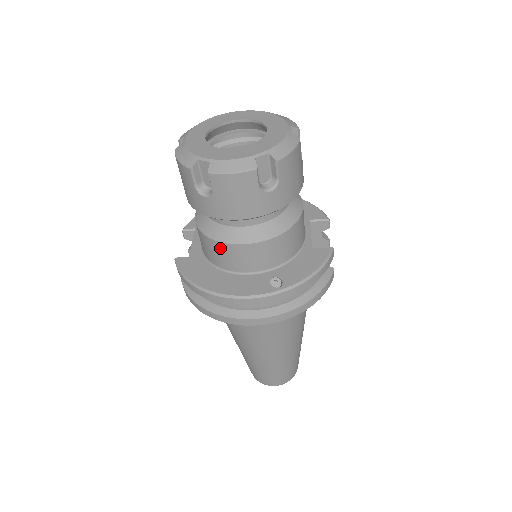
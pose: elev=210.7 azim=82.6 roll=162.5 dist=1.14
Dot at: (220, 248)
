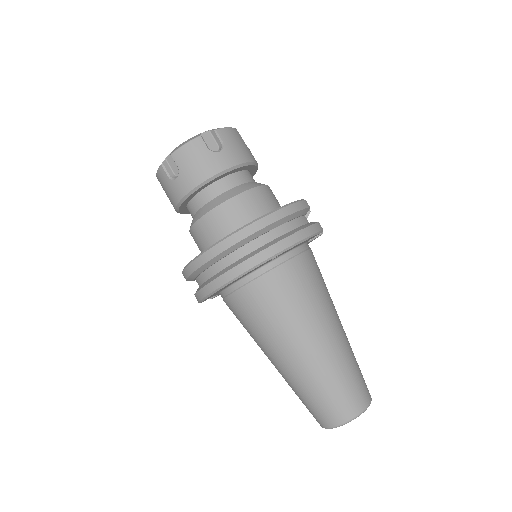
Dot at: (205, 224)
